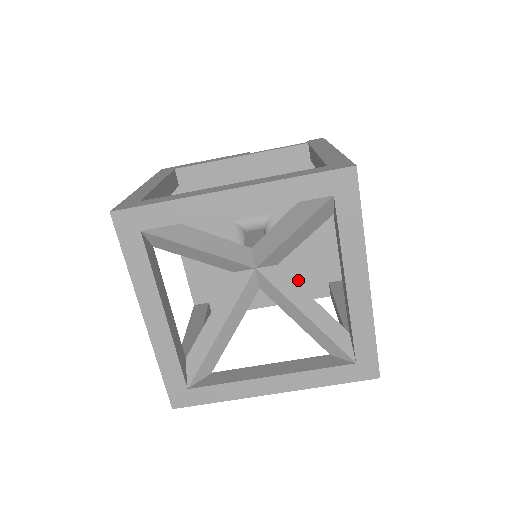
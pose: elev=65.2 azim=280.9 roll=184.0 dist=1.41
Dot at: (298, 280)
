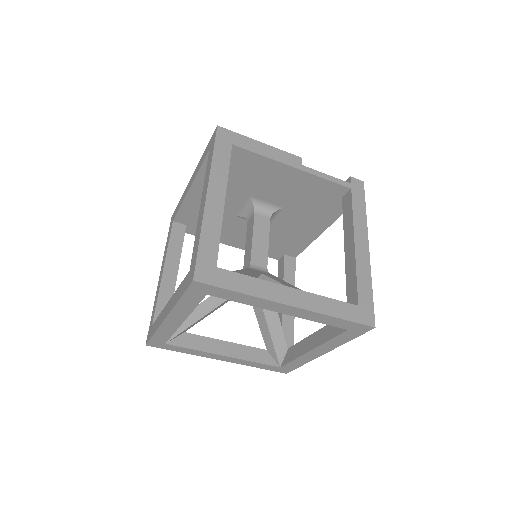
Dot at: occluded
